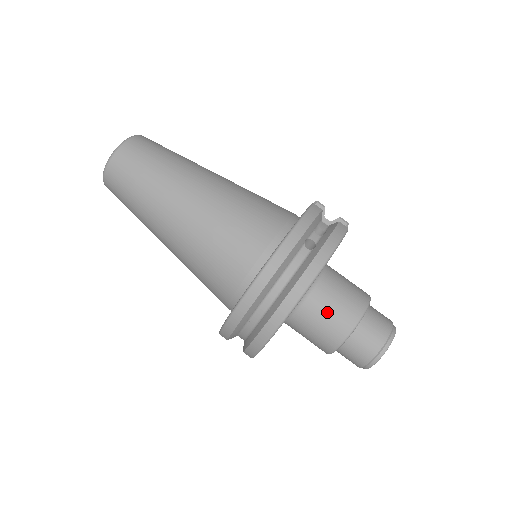
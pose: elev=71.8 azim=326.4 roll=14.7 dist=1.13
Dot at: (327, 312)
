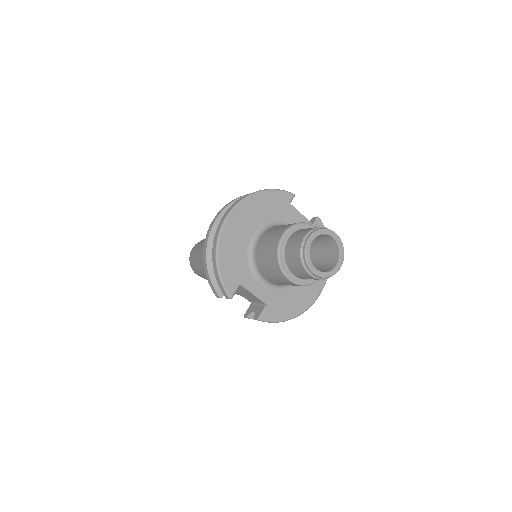
Dot at: (273, 232)
